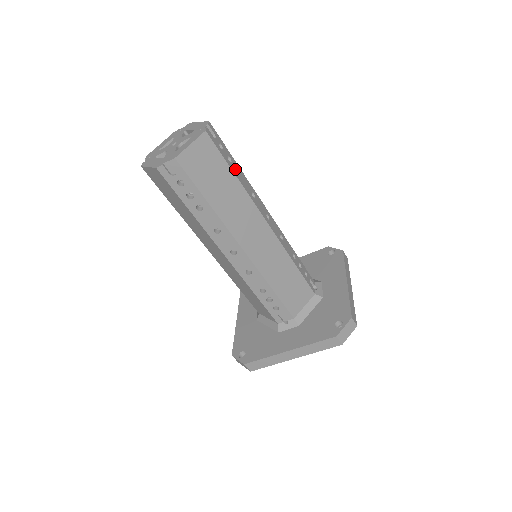
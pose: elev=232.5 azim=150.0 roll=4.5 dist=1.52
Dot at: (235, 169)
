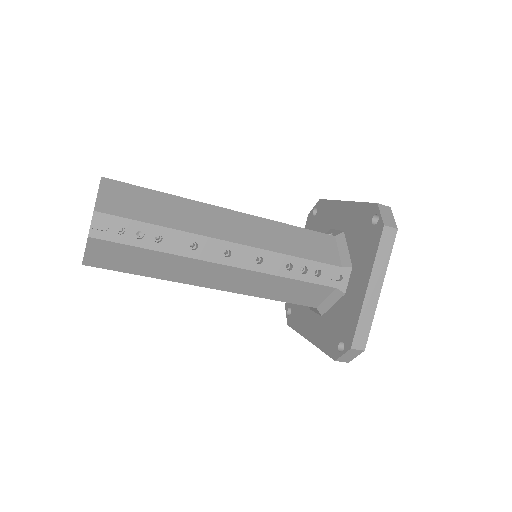
Dot at: (153, 240)
